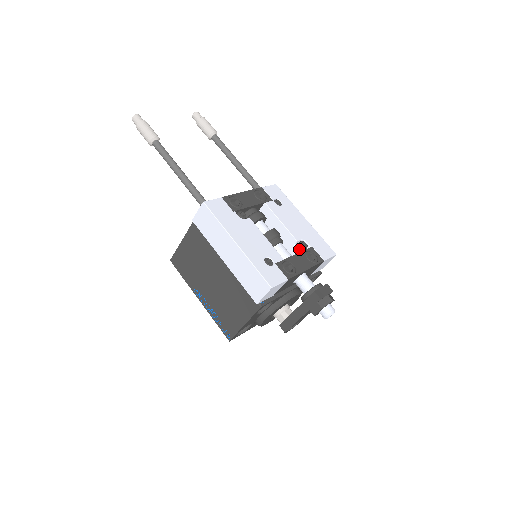
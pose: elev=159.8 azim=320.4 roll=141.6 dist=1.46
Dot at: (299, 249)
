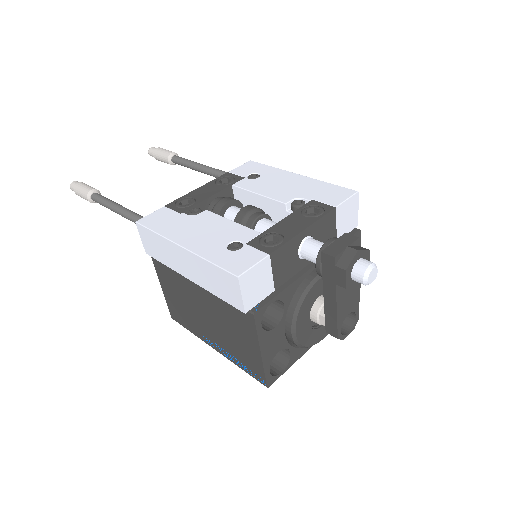
Dot at: occluded
